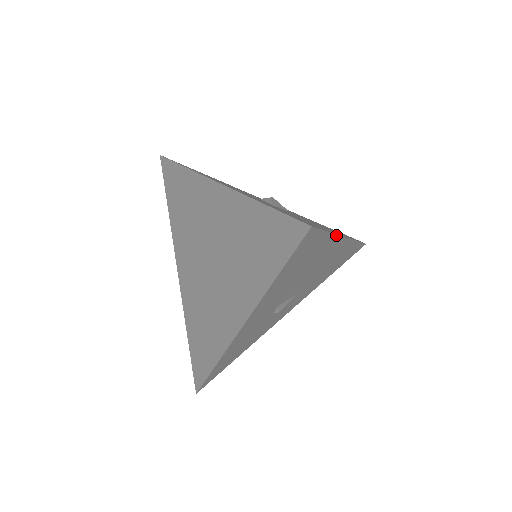
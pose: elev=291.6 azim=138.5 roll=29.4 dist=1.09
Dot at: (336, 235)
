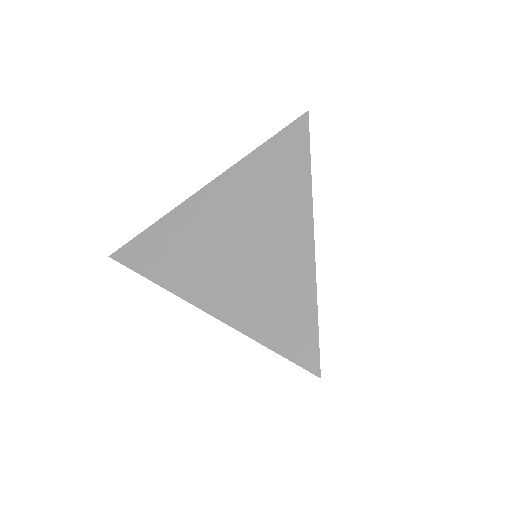
Dot at: occluded
